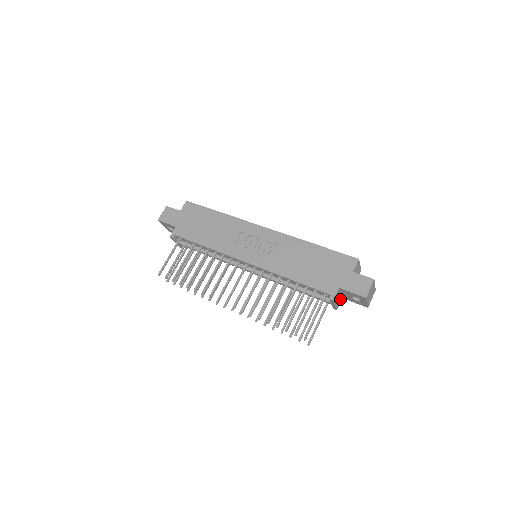
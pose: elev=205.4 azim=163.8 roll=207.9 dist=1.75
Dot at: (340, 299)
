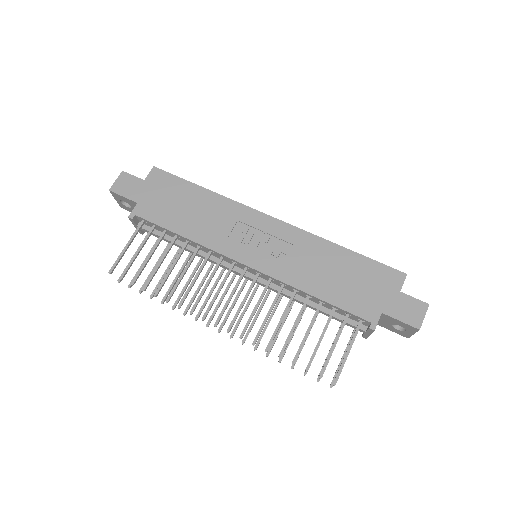
Dot at: occluded
